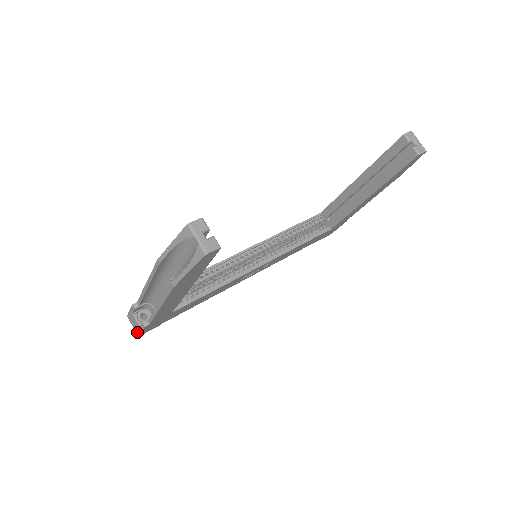
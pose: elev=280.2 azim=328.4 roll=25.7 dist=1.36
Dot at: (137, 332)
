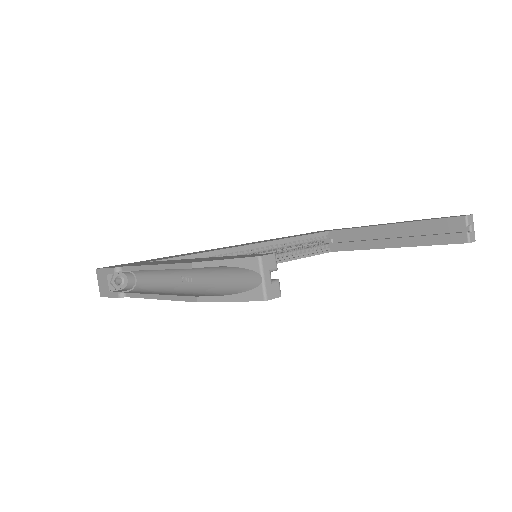
Dot at: (102, 292)
